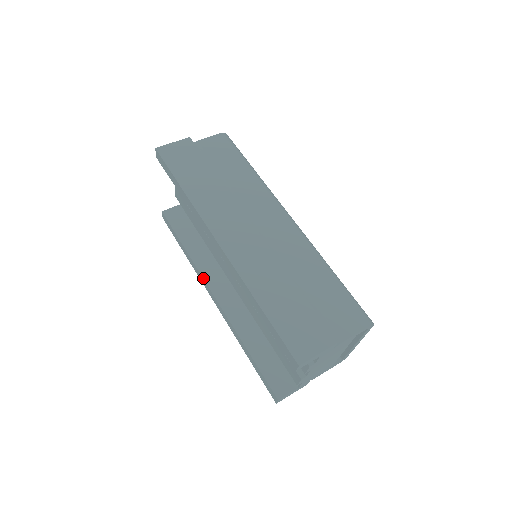
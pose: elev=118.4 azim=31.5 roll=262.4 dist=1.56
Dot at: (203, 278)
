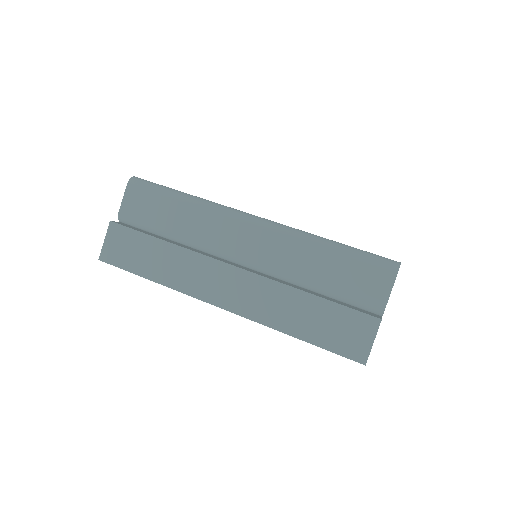
Dot at: occluded
